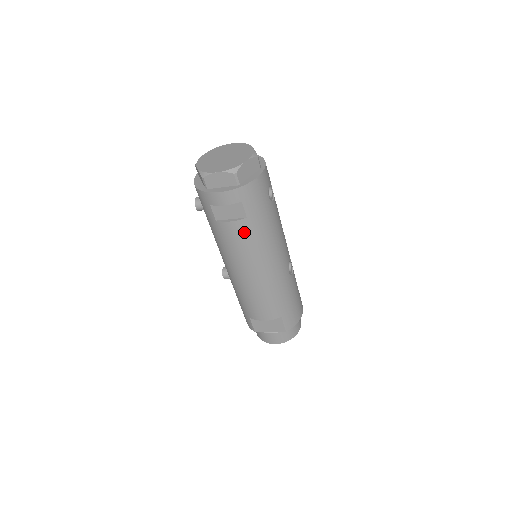
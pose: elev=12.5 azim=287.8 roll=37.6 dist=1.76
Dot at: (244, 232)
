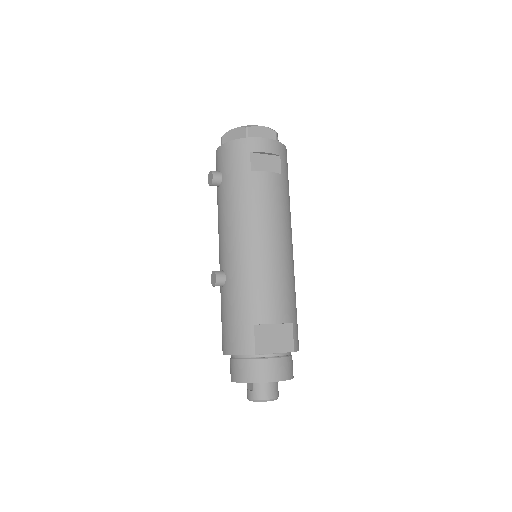
Dot at: (277, 188)
